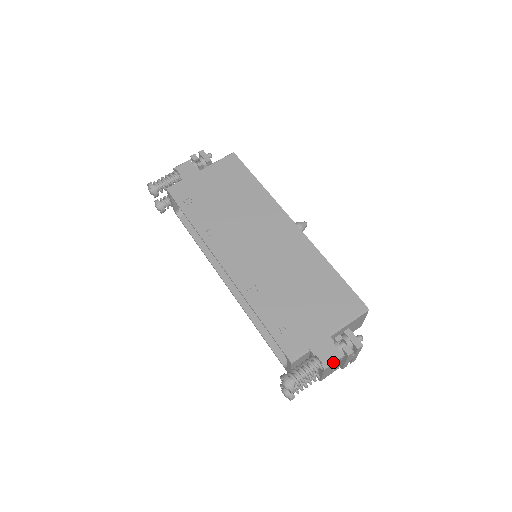
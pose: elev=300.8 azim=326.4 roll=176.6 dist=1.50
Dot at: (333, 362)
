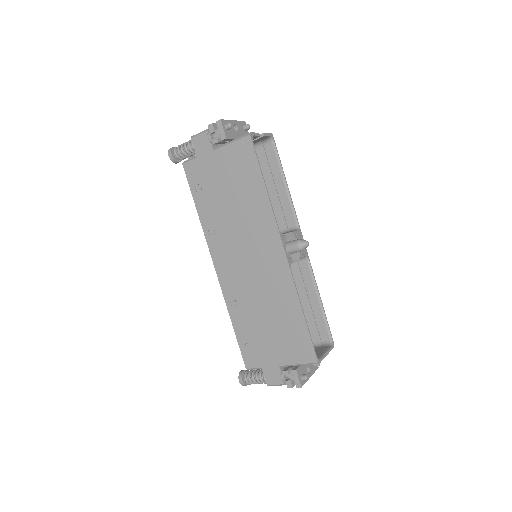
Dot at: (276, 385)
